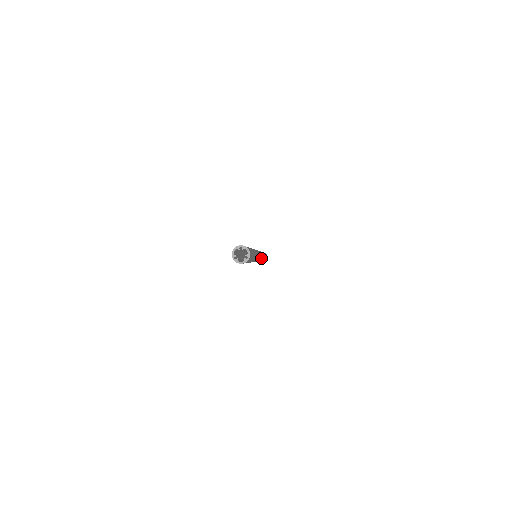
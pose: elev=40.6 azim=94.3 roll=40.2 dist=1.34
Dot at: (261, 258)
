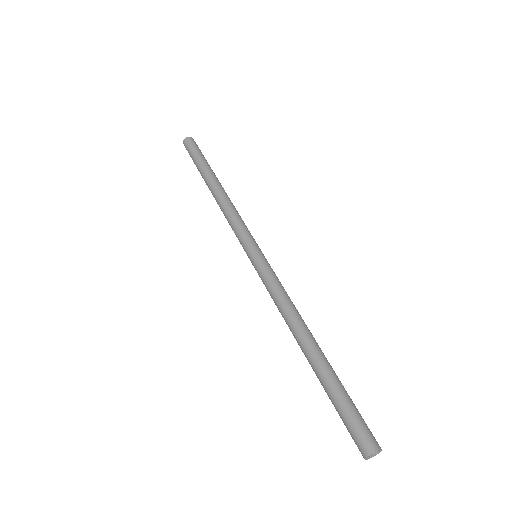
Dot at: occluded
